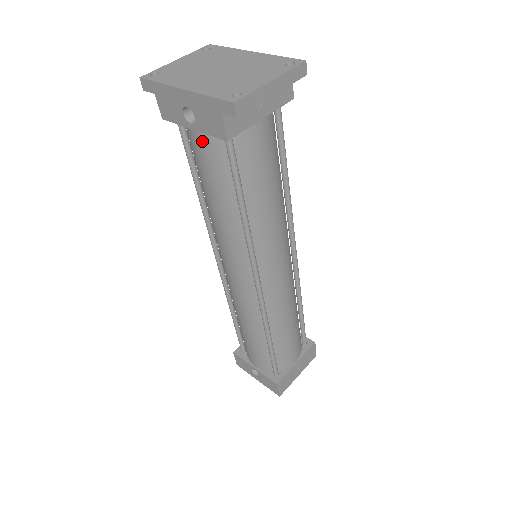
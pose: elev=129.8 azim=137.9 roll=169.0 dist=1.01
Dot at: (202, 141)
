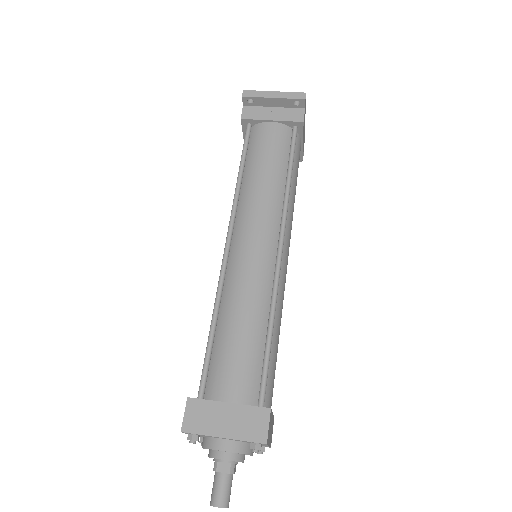
Dot at: occluded
